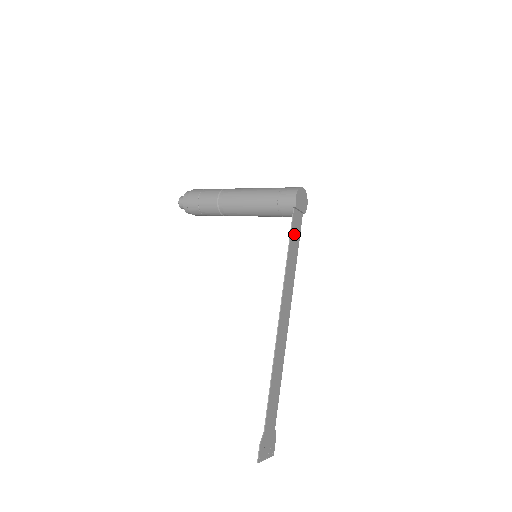
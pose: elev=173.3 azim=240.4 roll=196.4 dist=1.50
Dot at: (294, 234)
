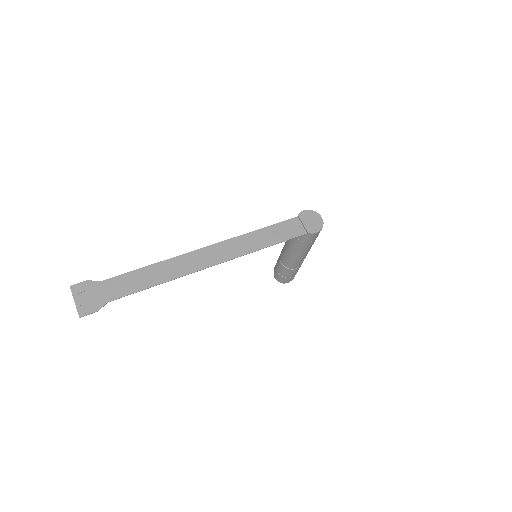
Dot at: (281, 230)
